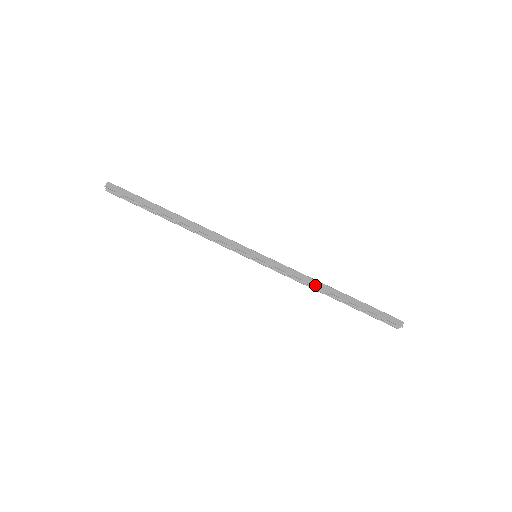
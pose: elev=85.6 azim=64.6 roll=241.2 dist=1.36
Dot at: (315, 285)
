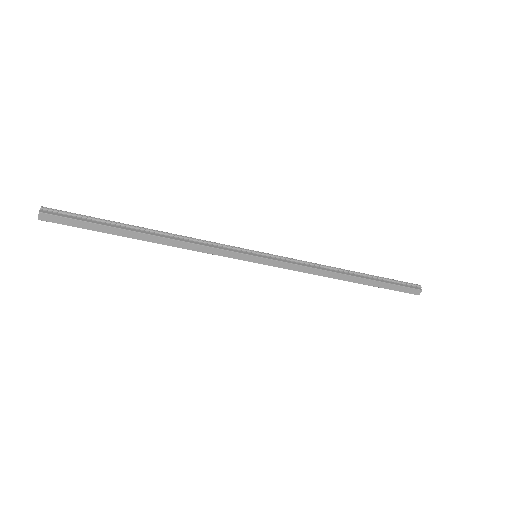
Dot at: (326, 276)
